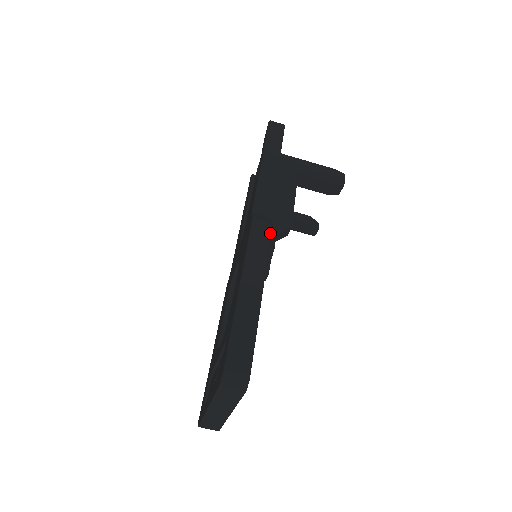
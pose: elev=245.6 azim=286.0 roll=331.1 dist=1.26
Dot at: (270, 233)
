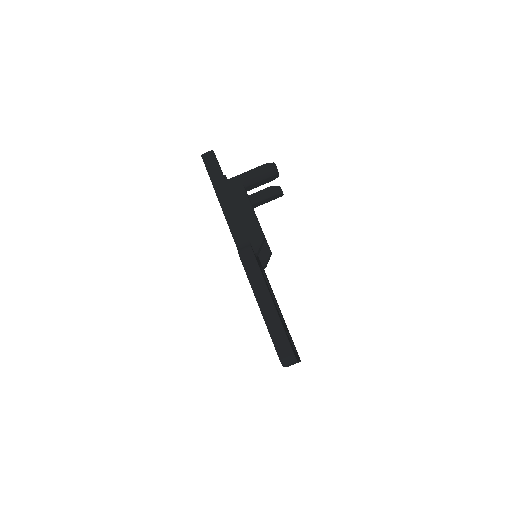
Dot at: (254, 258)
